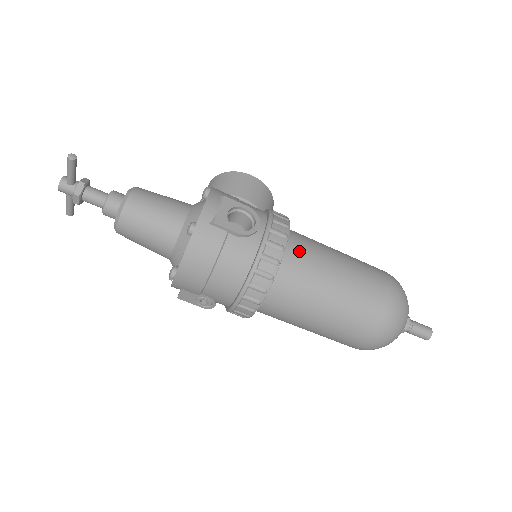
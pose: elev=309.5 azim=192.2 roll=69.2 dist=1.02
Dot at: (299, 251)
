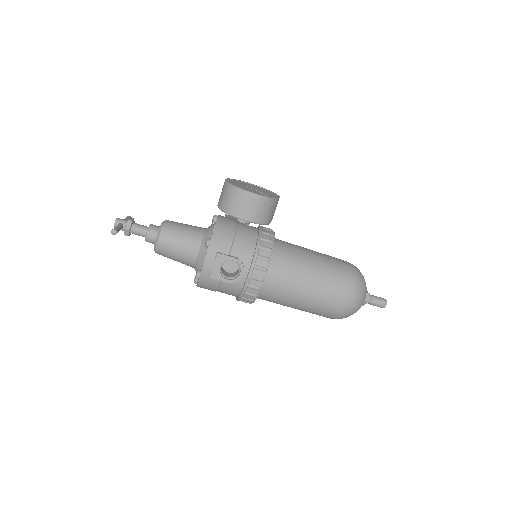
Dot at: (274, 283)
